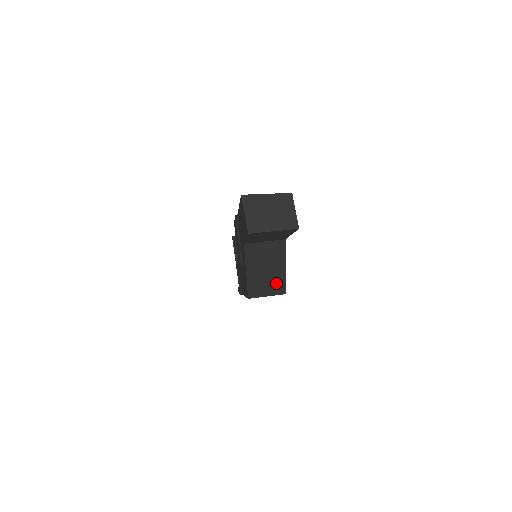
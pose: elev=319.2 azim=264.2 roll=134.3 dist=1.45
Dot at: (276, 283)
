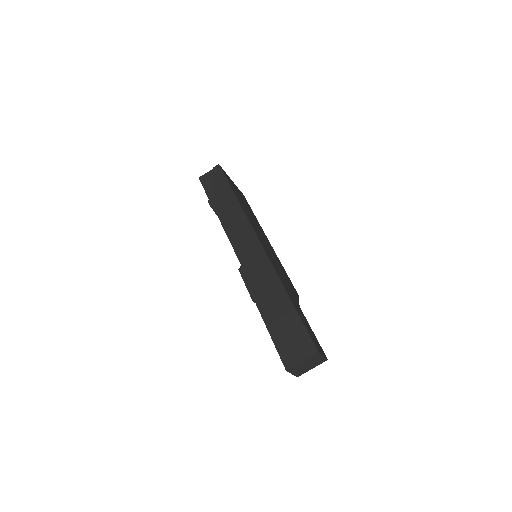
Dot at: occluded
